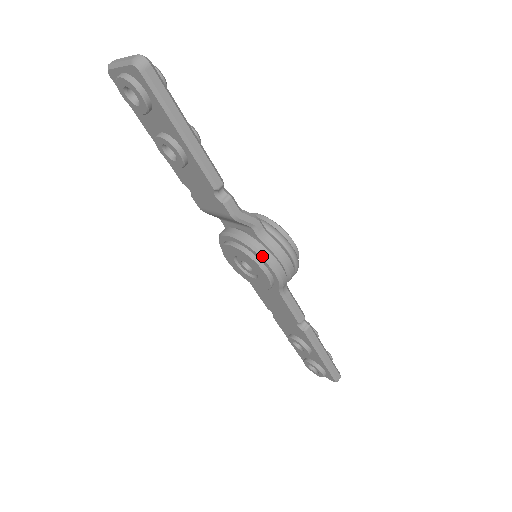
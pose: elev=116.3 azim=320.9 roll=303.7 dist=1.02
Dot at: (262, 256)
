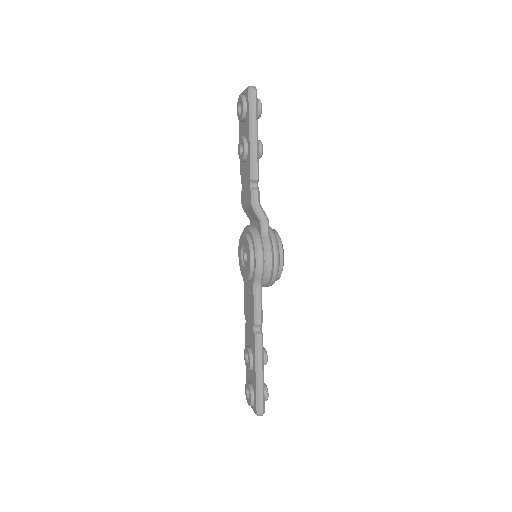
Dot at: (255, 242)
